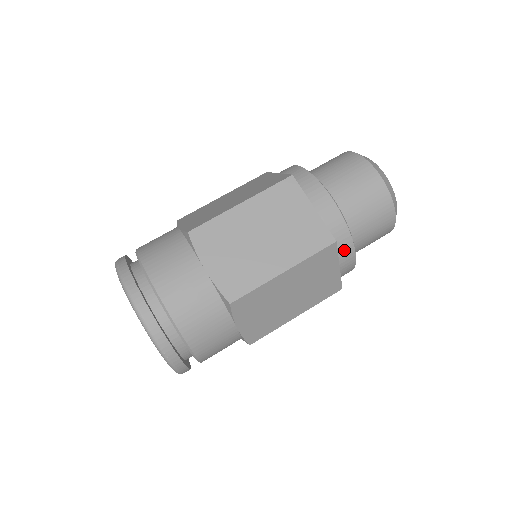
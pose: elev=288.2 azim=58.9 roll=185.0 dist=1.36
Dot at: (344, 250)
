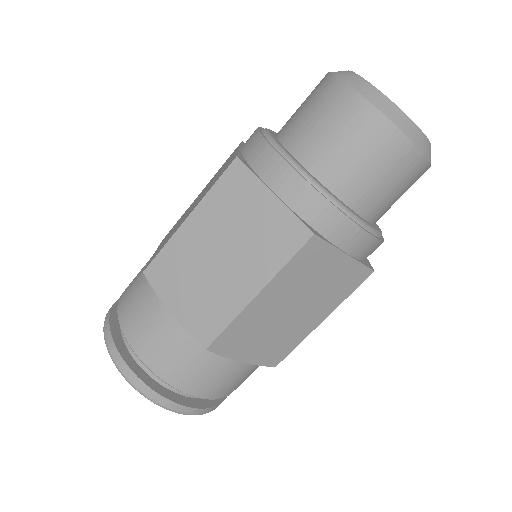
Dot at: (341, 234)
